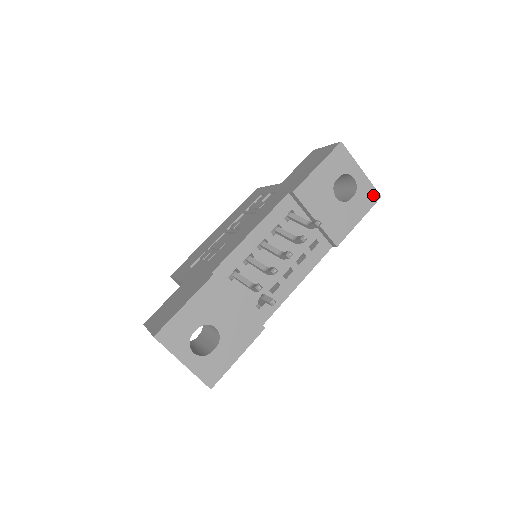
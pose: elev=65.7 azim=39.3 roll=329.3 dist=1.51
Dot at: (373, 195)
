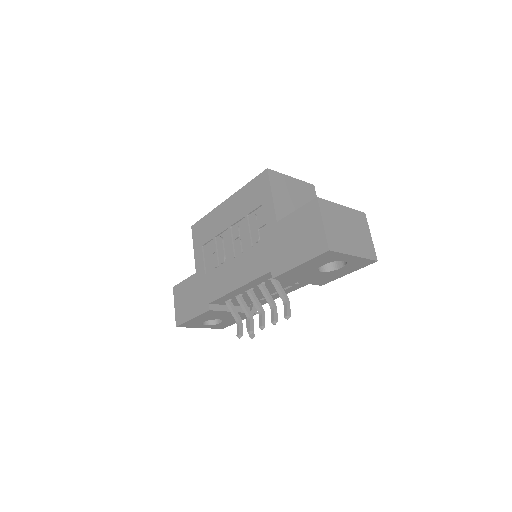
Dot at: (367, 262)
